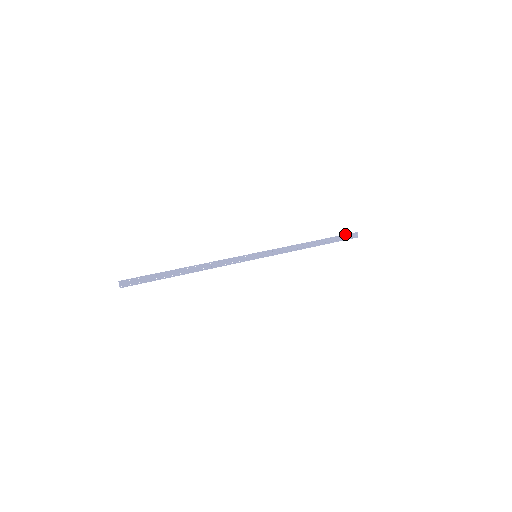
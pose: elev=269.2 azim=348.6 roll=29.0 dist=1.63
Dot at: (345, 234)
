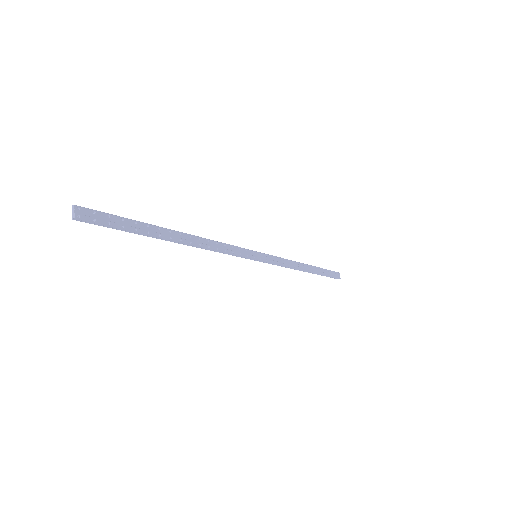
Dot at: occluded
